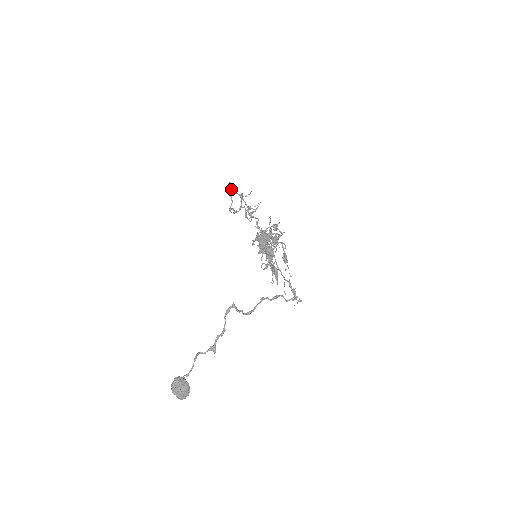
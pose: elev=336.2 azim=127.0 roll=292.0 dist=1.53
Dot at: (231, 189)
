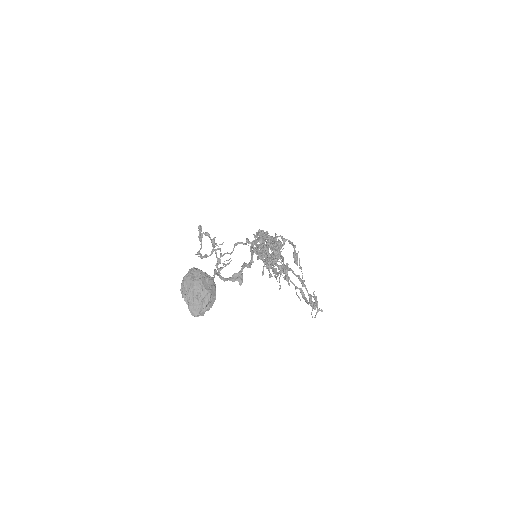
Dot at: (201, 233)
